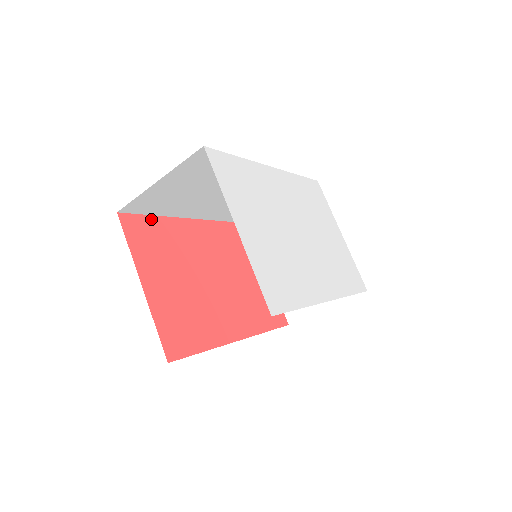
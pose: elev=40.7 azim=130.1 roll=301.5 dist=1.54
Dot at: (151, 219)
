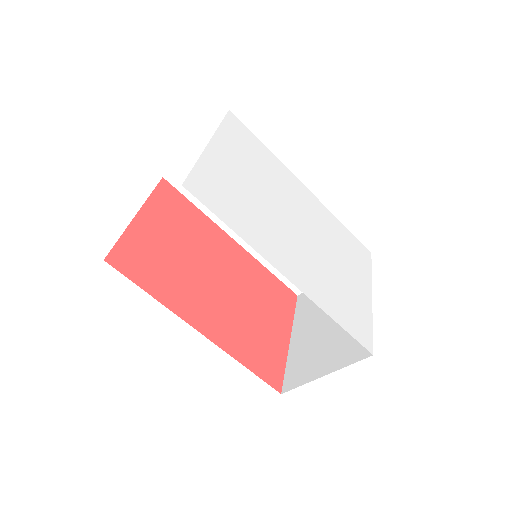
Dot at: (190, 204)
